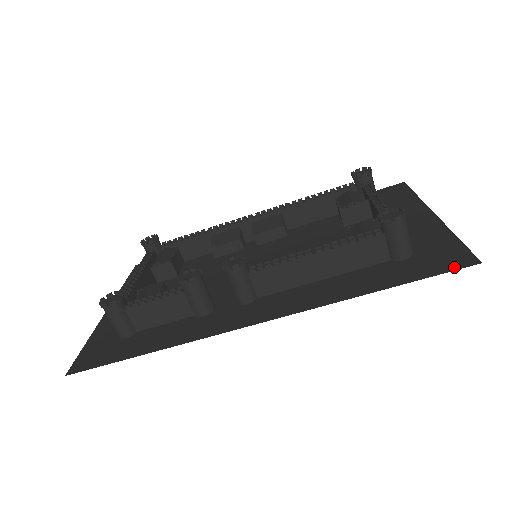
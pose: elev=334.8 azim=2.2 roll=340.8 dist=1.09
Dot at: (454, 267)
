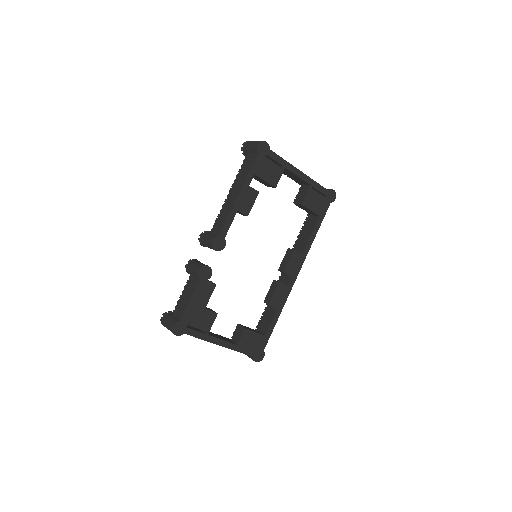
Dot at: occluded
